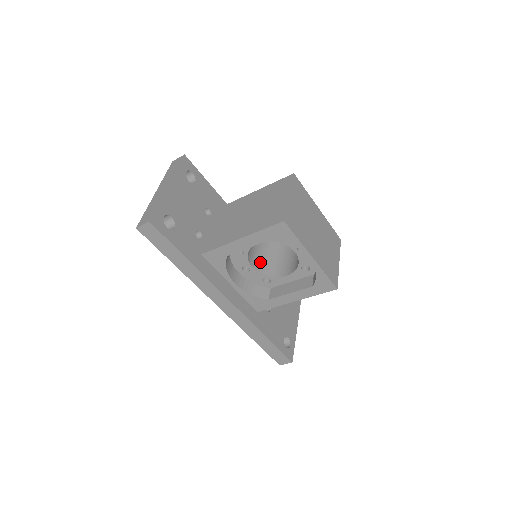
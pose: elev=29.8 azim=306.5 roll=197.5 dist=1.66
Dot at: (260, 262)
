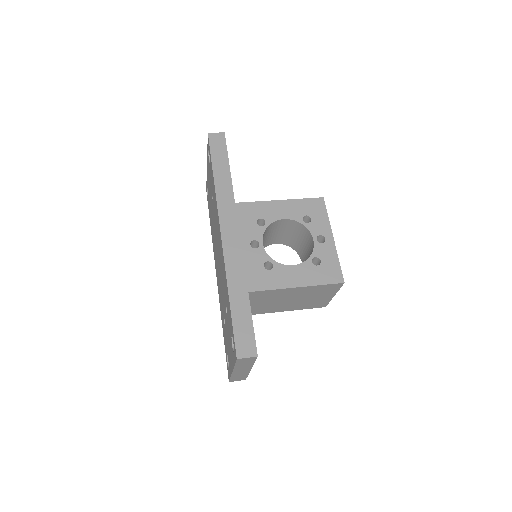
Dot at: occluded
